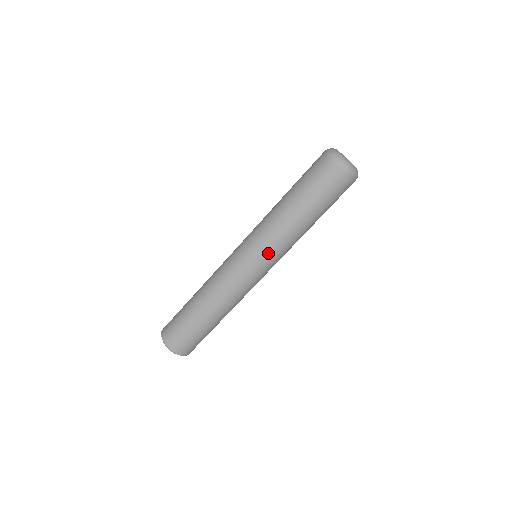
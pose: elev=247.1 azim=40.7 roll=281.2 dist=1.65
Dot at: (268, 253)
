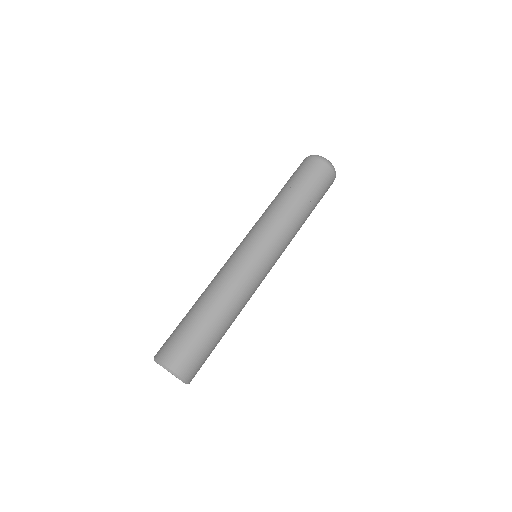
Dot at: (260, 232)
